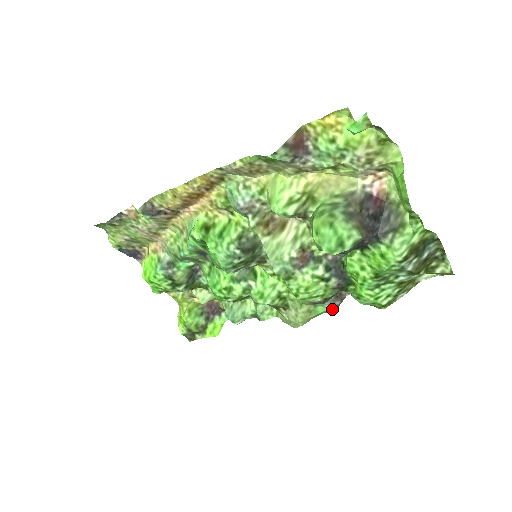
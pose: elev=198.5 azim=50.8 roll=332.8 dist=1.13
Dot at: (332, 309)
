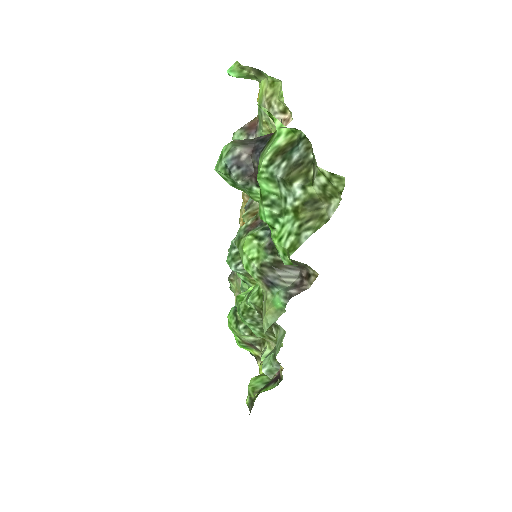
Dot at: (287, 299)
